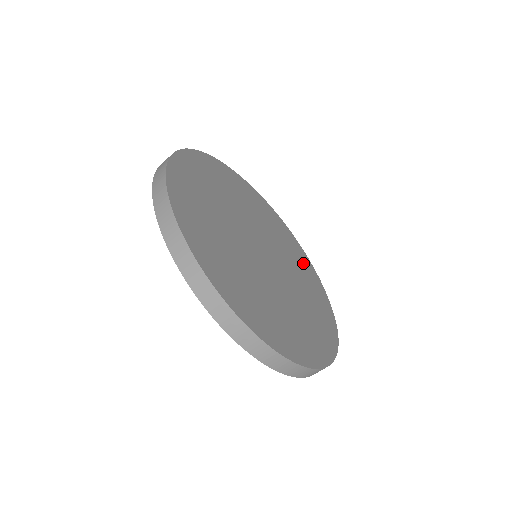
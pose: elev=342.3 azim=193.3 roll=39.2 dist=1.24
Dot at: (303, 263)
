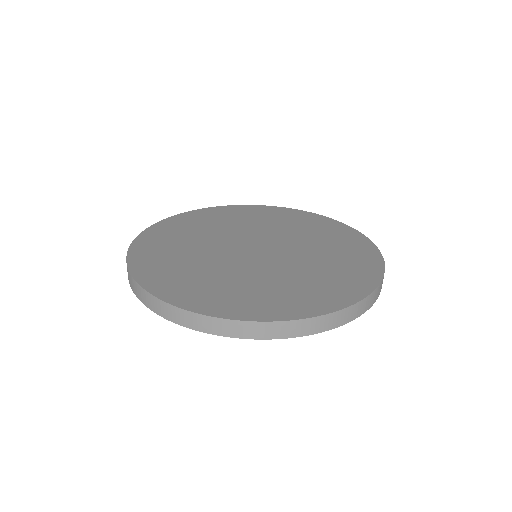
Dot at: (260, 214)
